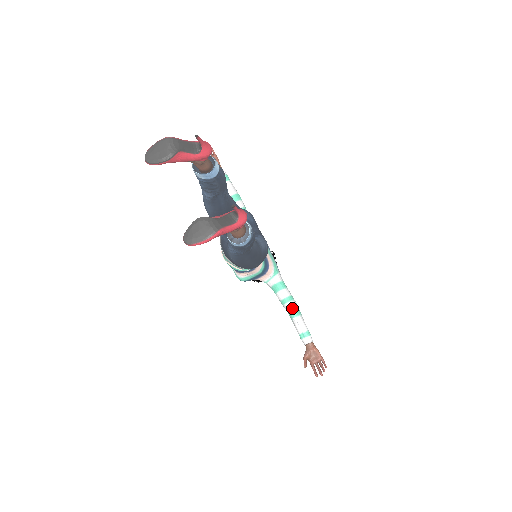
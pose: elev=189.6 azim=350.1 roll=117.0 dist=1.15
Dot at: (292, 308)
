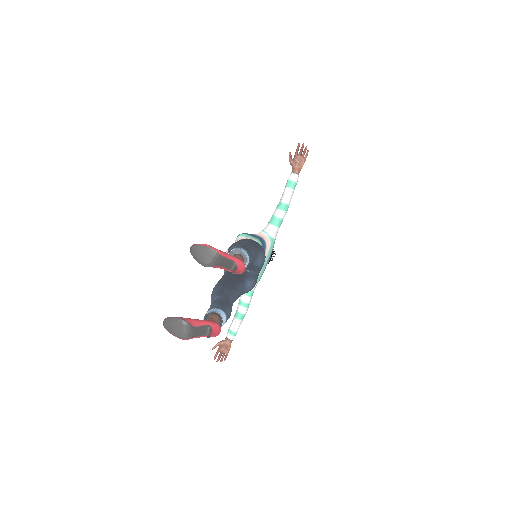
Dot at: (241, 312)
